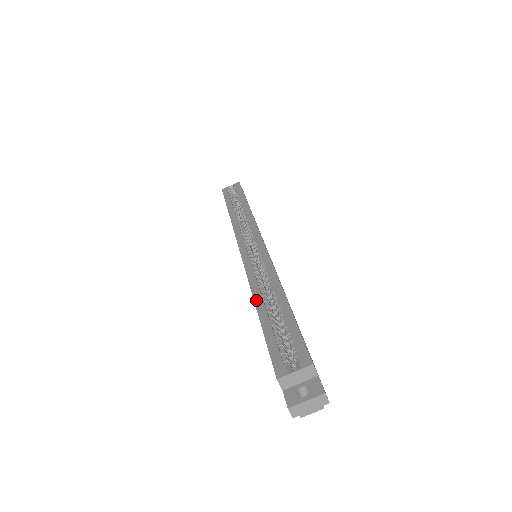
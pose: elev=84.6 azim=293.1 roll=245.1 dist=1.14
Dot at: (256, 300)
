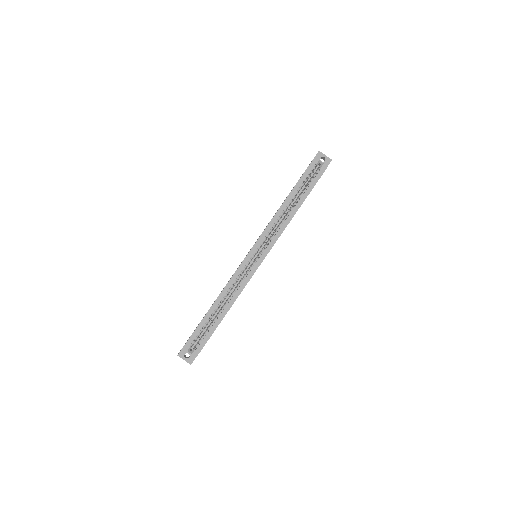
Dot at: (217, 300)
